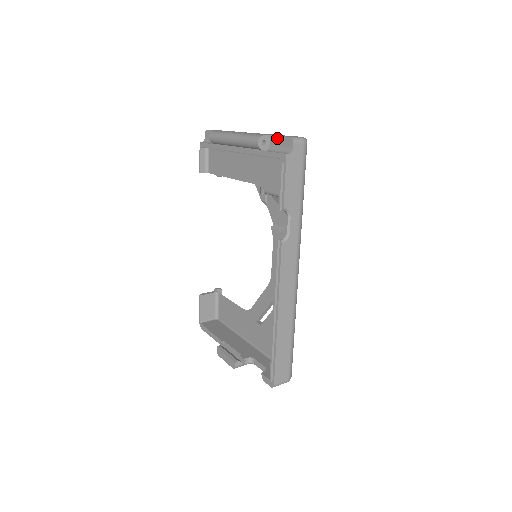
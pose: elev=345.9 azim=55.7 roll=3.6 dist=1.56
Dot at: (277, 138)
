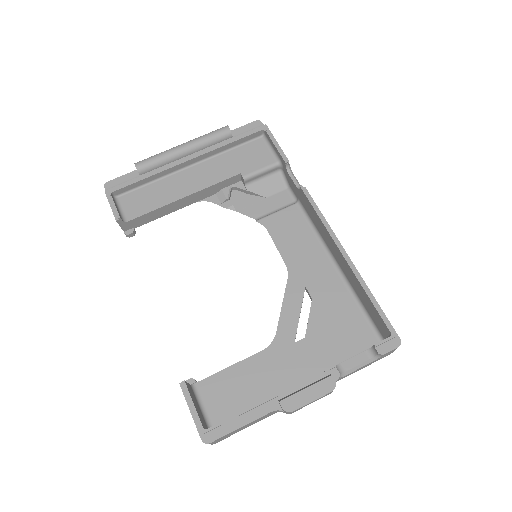
Dot at: (239, 129)
